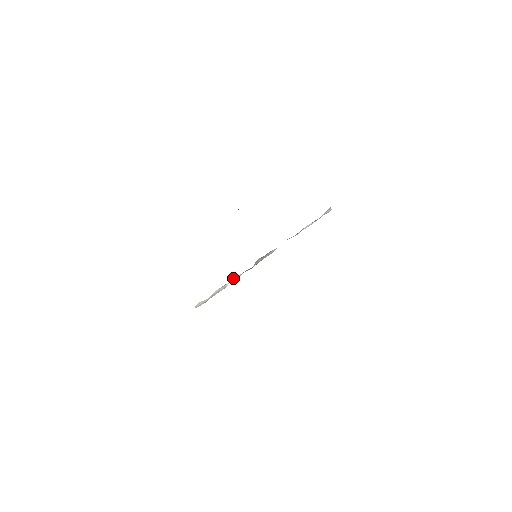
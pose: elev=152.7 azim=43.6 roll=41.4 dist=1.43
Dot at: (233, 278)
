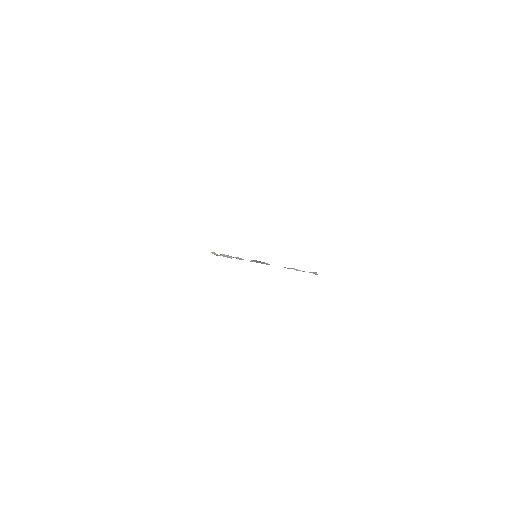
Dot at: occluded
